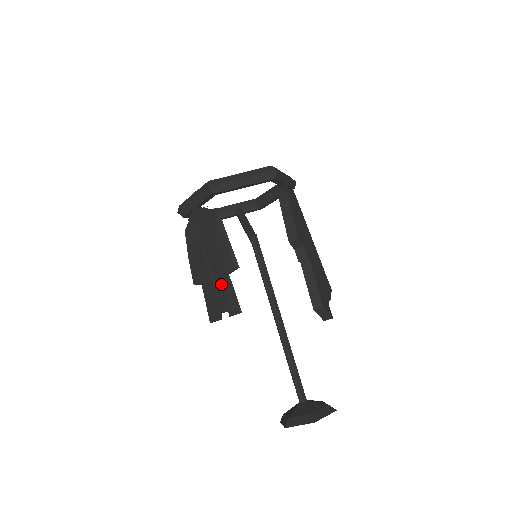
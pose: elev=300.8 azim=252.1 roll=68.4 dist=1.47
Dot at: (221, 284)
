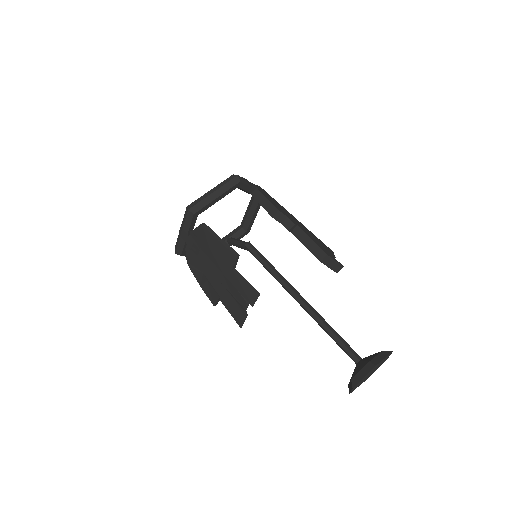
Dot at: (233, 283)
